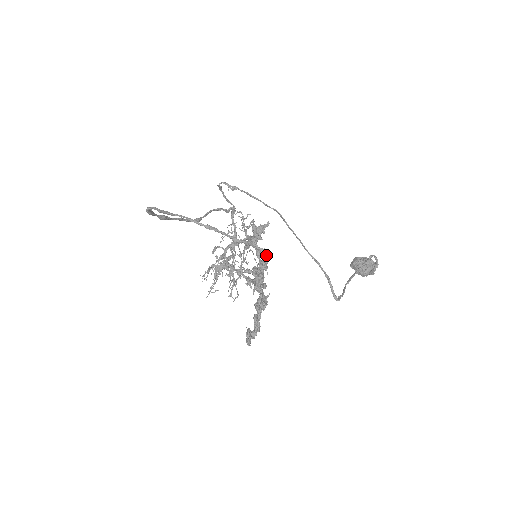
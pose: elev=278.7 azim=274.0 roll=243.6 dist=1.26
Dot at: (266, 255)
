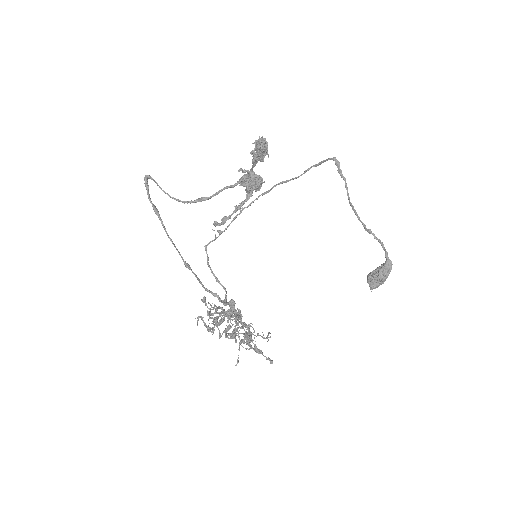
Dot at: occluded
